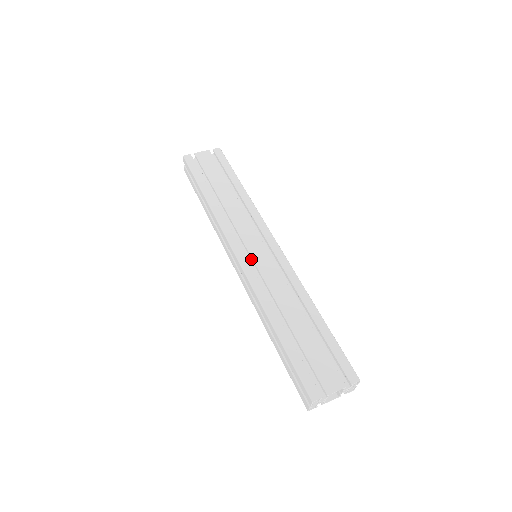
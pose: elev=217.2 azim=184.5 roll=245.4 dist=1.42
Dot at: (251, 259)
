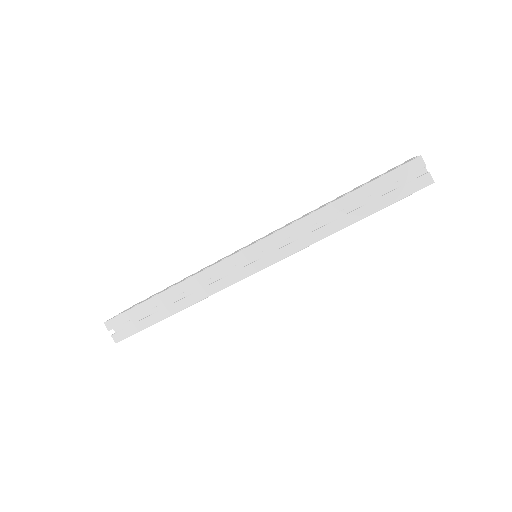
Dot at: occluded
